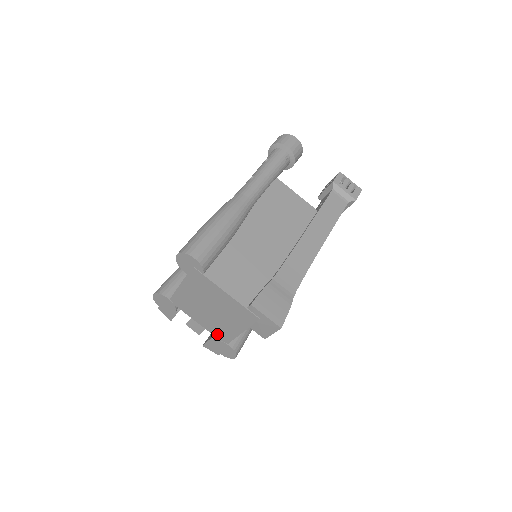
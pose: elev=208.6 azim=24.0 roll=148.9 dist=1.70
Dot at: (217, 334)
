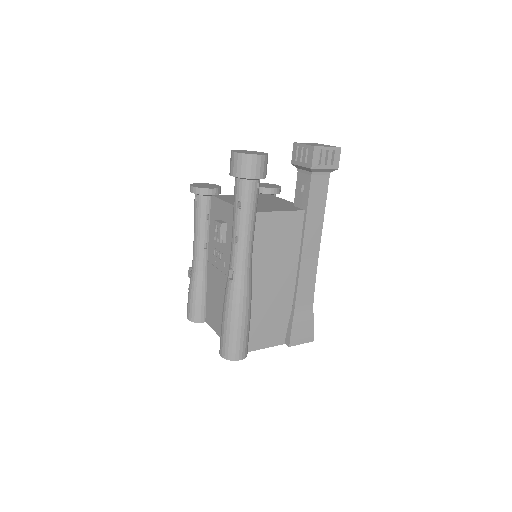
Dot at: occluded
